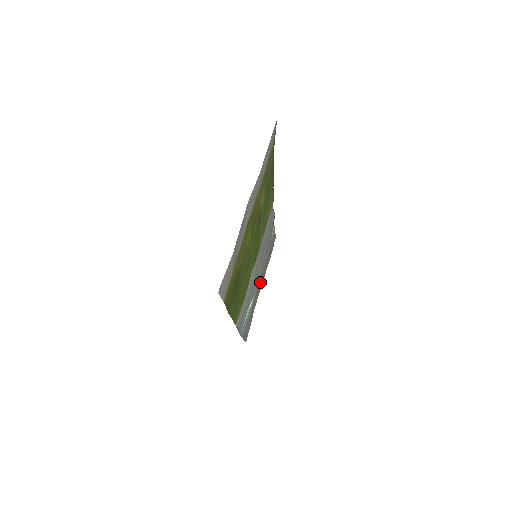
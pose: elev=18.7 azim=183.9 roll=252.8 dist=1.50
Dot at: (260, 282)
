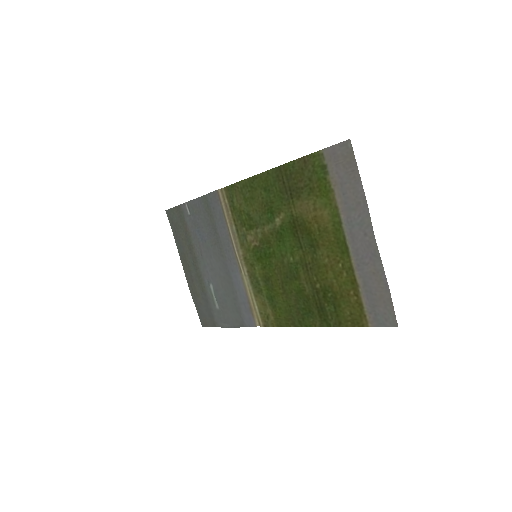
Dot at: (193, 266)
